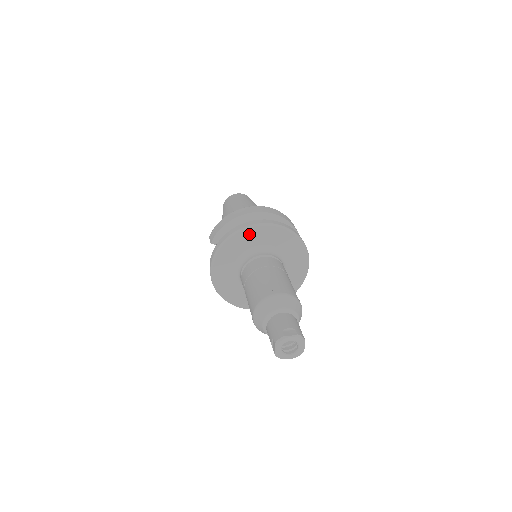
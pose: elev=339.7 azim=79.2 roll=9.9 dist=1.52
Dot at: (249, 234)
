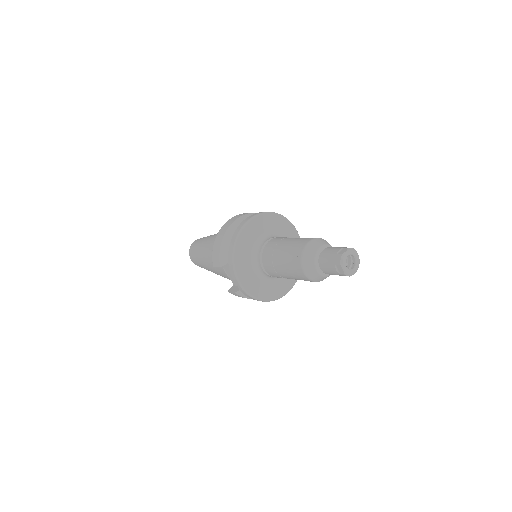
Dot at: (246, 233)
